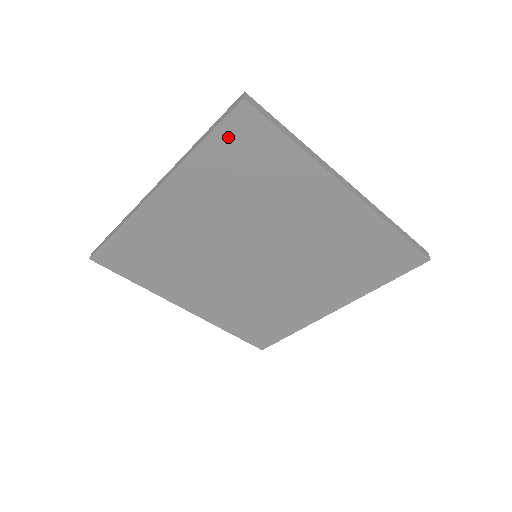
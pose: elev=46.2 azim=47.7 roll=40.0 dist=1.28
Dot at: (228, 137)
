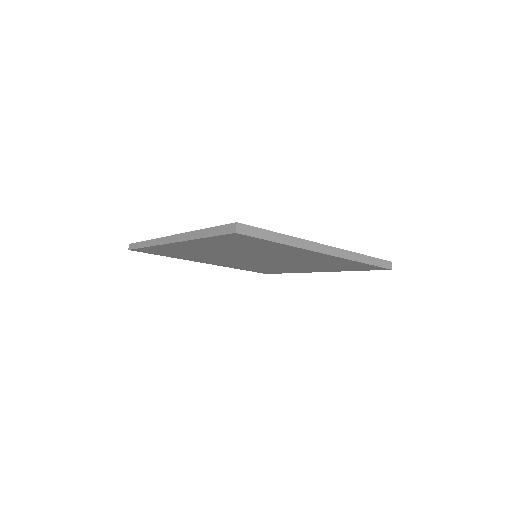
Dot at: (226, 238)
